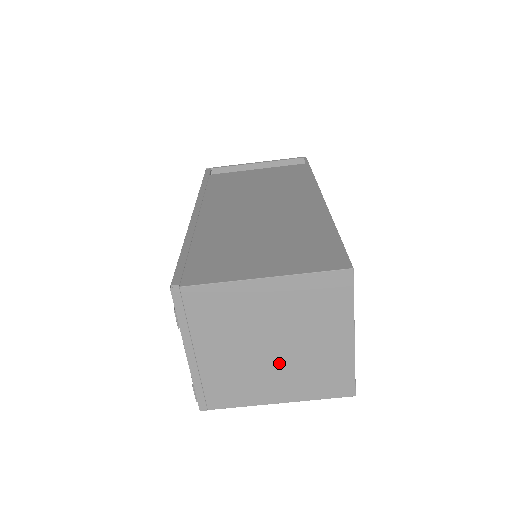
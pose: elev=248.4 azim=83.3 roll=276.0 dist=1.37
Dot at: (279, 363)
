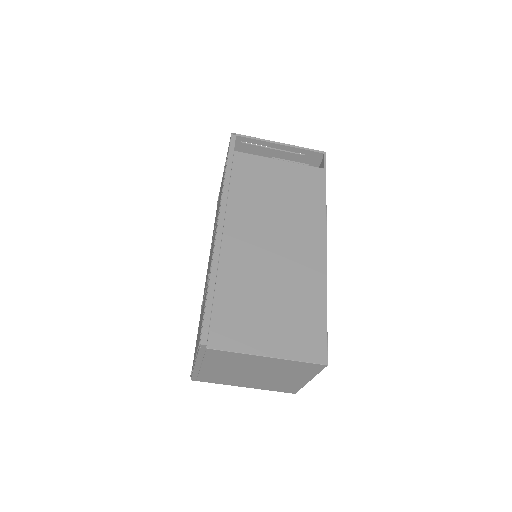
Dot at: (255, 378)
